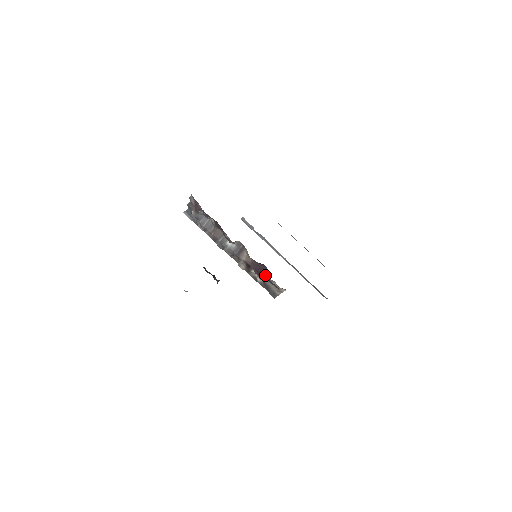
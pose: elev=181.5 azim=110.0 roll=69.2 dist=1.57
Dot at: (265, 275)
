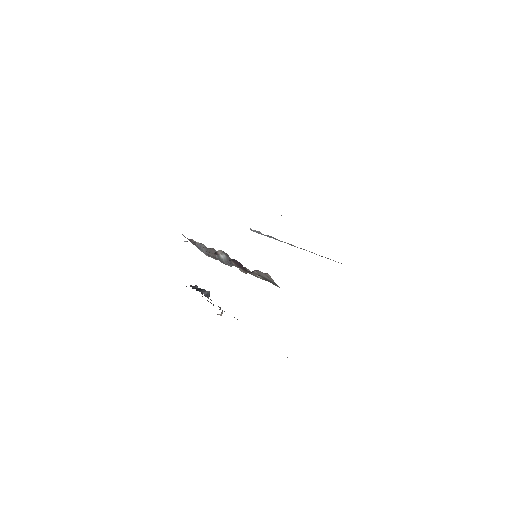
Dot at: occluded
